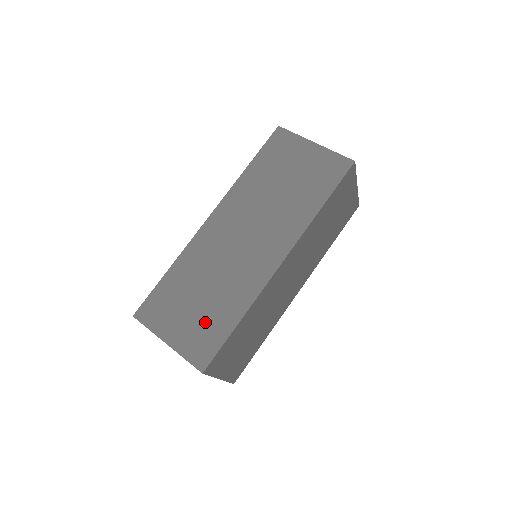
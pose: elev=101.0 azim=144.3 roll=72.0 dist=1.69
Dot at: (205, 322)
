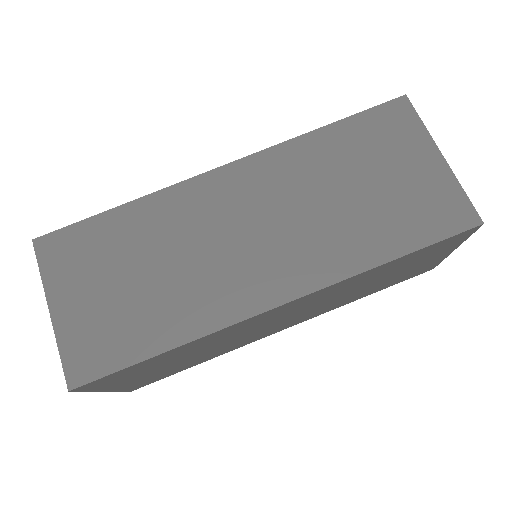
Dot at: (119, 318)
